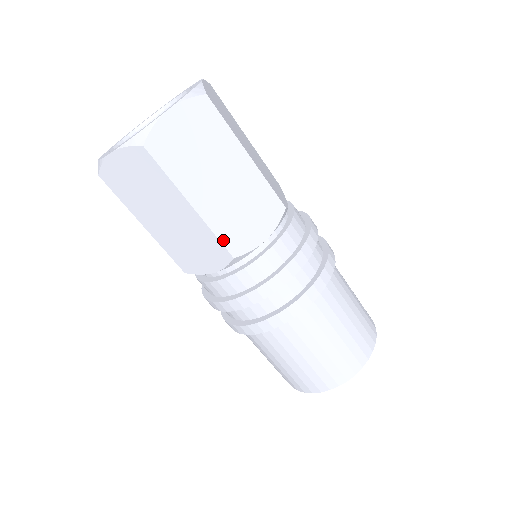
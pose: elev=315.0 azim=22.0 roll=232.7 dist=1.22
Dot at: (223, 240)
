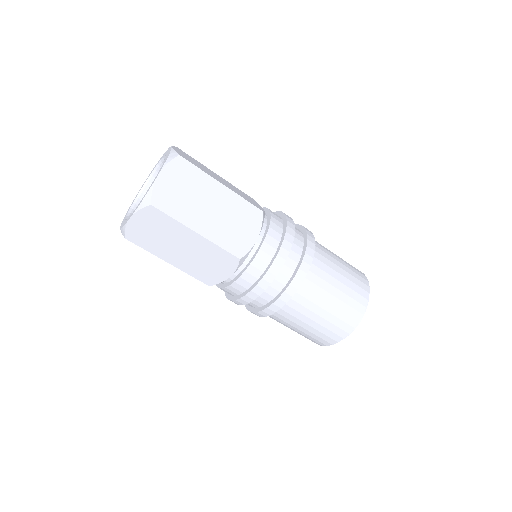
Dot at: (198, 278)
